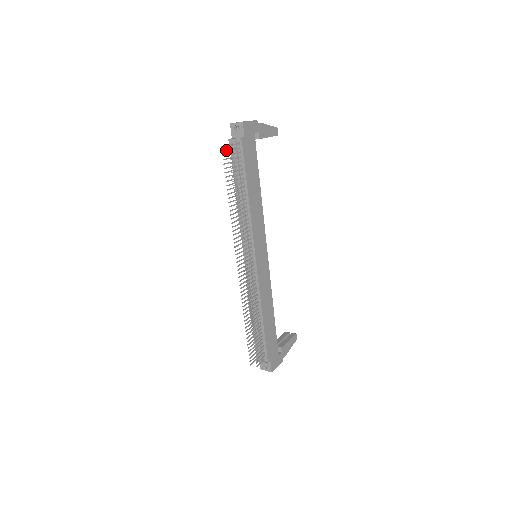
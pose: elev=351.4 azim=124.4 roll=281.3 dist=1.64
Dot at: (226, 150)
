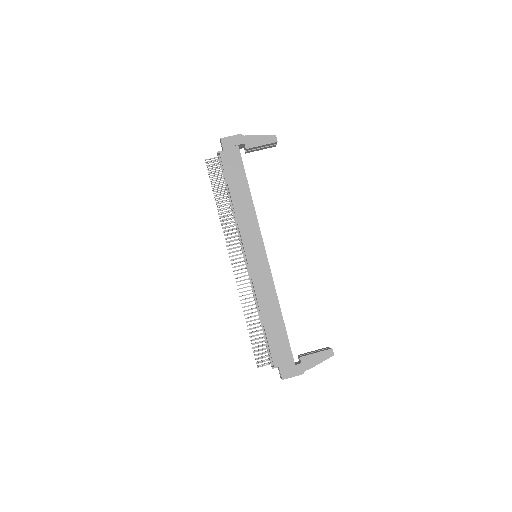
Dot at: occluded
